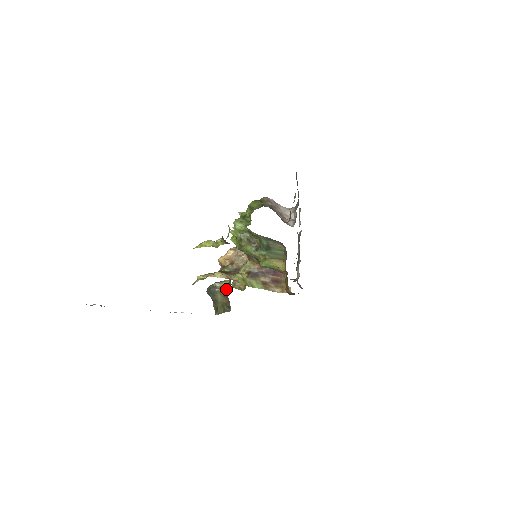
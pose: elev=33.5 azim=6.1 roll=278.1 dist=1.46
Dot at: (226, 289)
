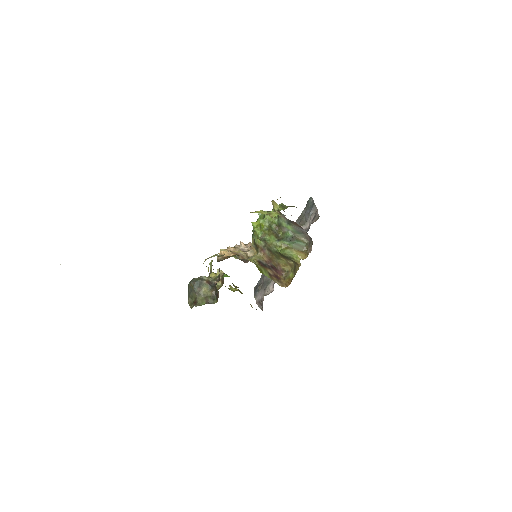
Dot at: (213, 283)
